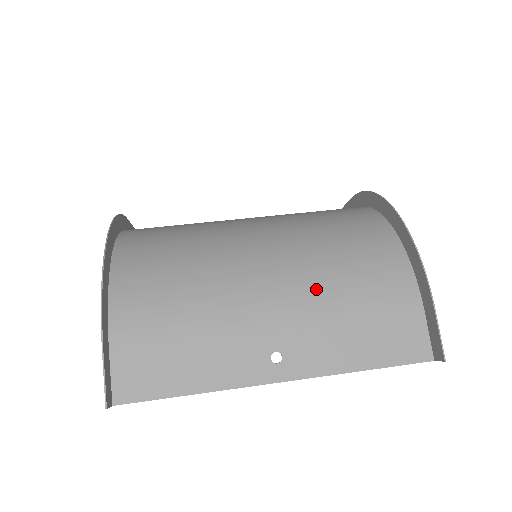
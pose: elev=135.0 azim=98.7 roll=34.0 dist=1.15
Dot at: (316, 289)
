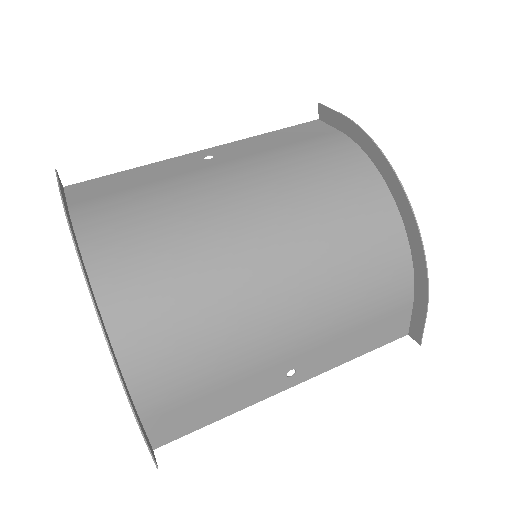
Dot at: (330, 312)
